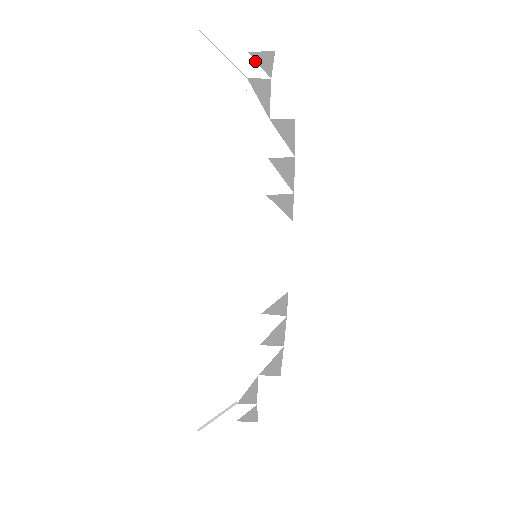
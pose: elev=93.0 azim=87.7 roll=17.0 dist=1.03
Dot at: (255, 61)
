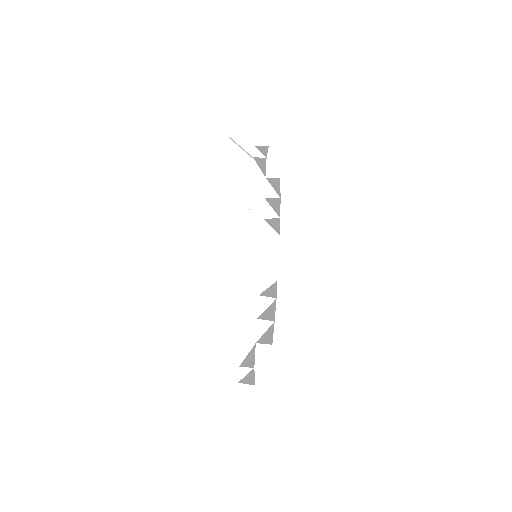
Dot at: (258, 150)
